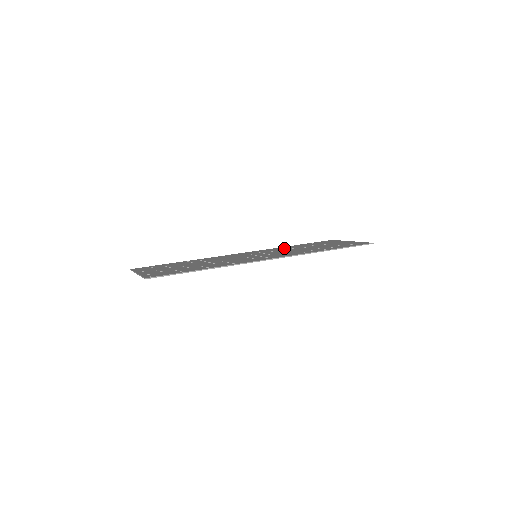
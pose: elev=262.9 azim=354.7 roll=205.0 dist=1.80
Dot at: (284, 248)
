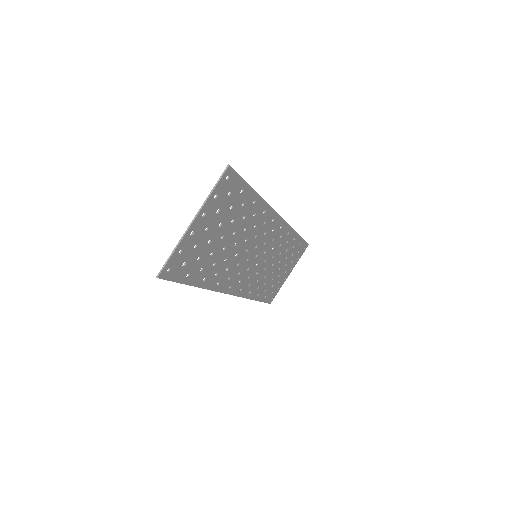
Dot at: (256, 285)
